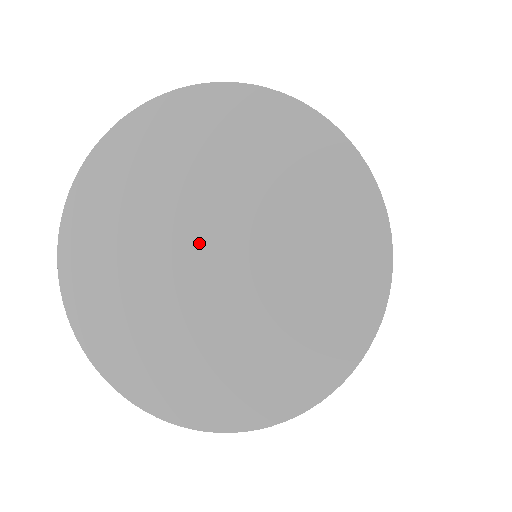
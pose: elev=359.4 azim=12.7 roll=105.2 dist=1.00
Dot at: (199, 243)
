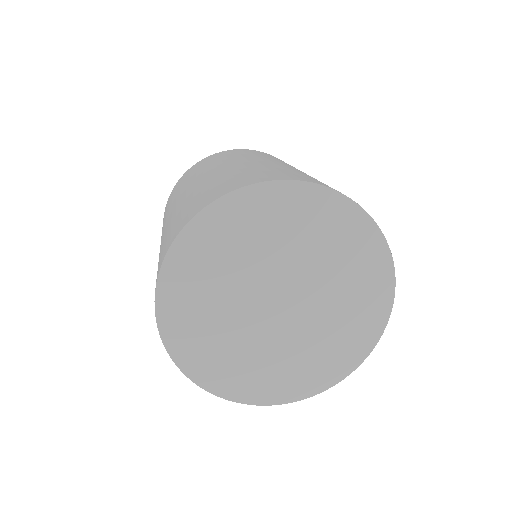
Dot at: (267, 304)
